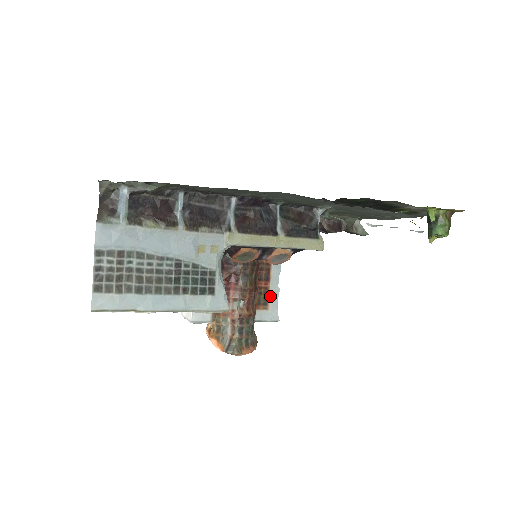
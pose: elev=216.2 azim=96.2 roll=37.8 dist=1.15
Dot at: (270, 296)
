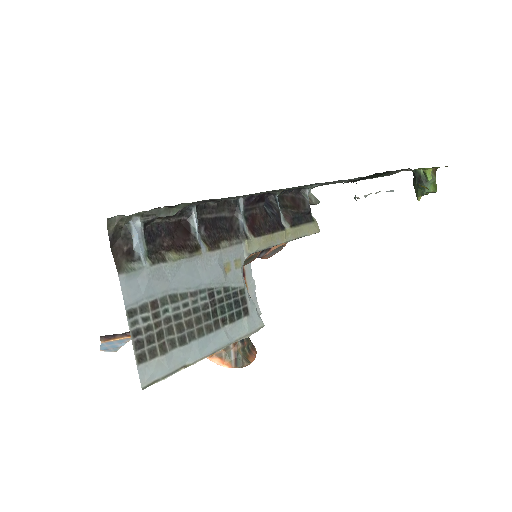
Dot at: (249, 291)
